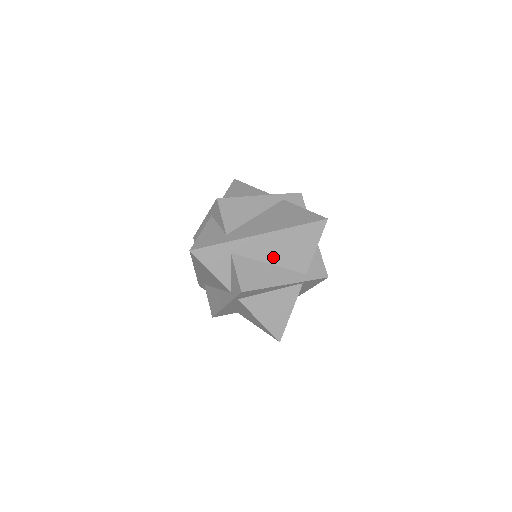
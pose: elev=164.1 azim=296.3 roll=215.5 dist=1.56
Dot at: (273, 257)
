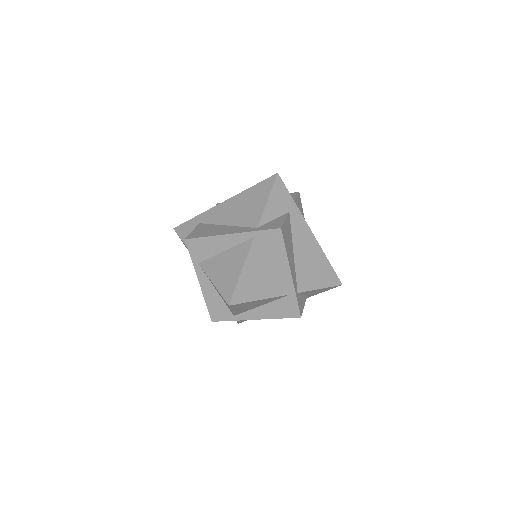
Dot at: (230, 219)
